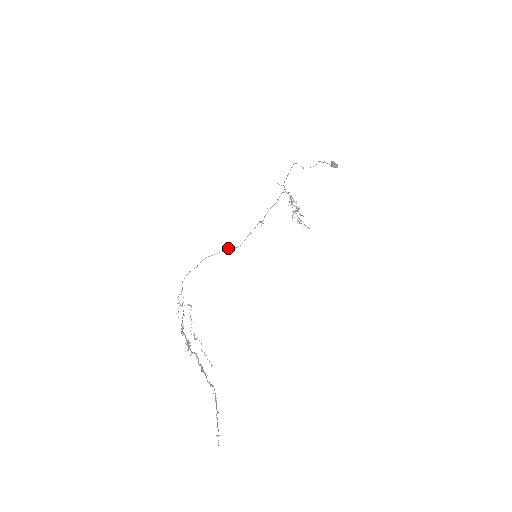
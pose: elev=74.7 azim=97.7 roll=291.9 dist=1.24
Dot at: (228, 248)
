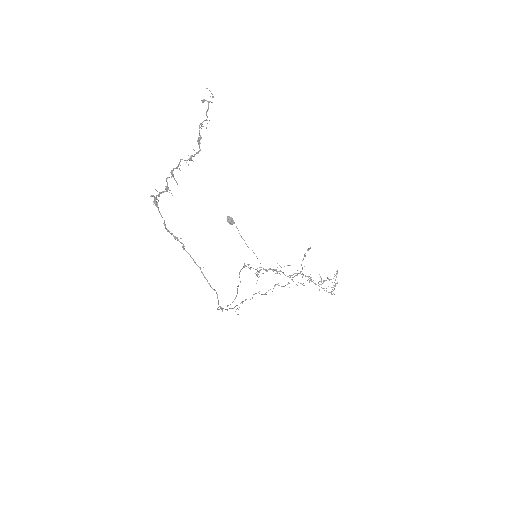
Dot at: occluded
